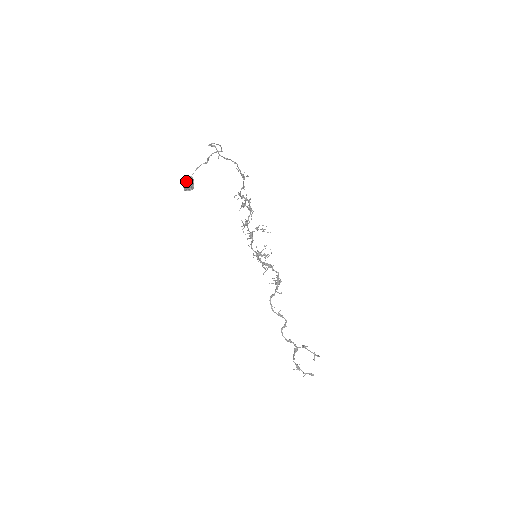
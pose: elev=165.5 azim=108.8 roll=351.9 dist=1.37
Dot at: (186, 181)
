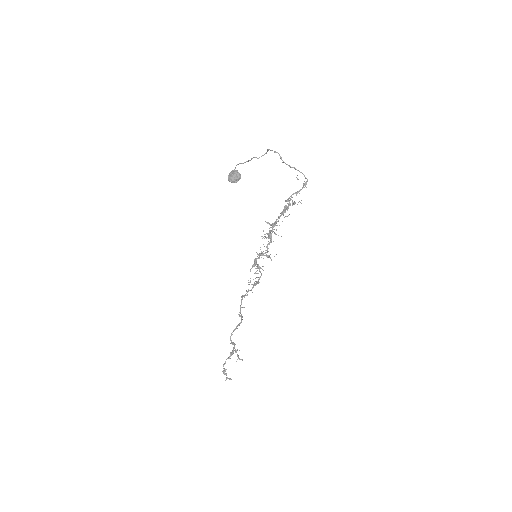
Dot at: (236, 173)
